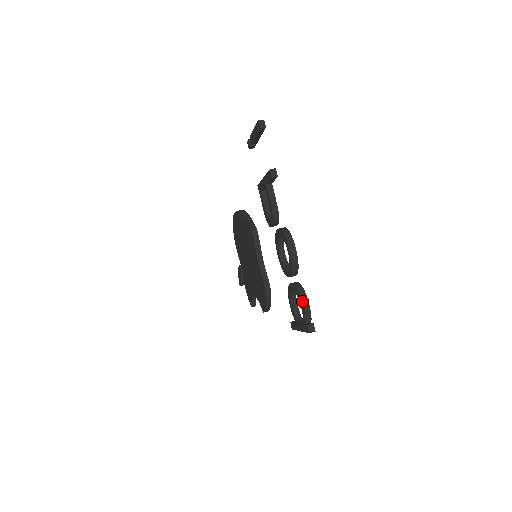
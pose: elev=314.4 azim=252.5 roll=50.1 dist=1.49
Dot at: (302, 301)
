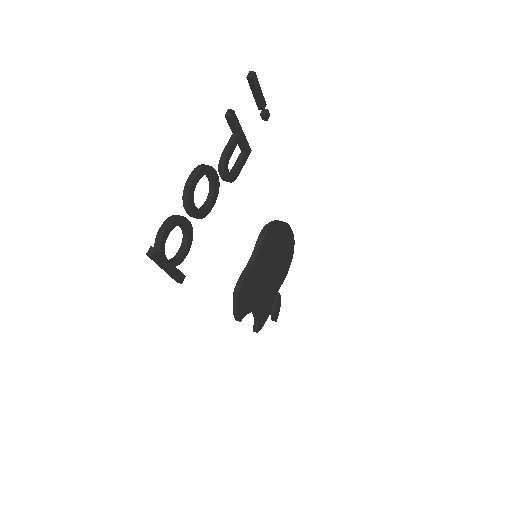
Dot at: (163, 223)
